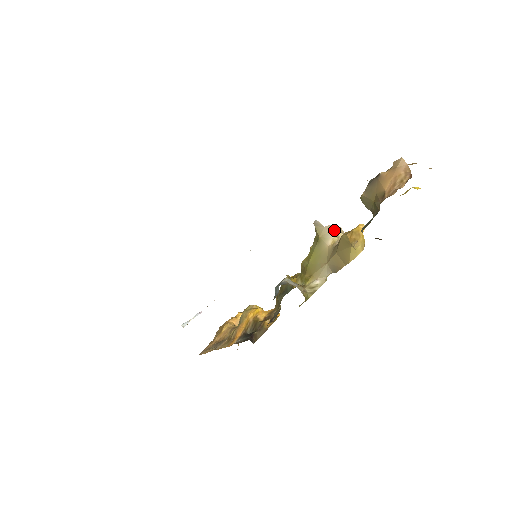
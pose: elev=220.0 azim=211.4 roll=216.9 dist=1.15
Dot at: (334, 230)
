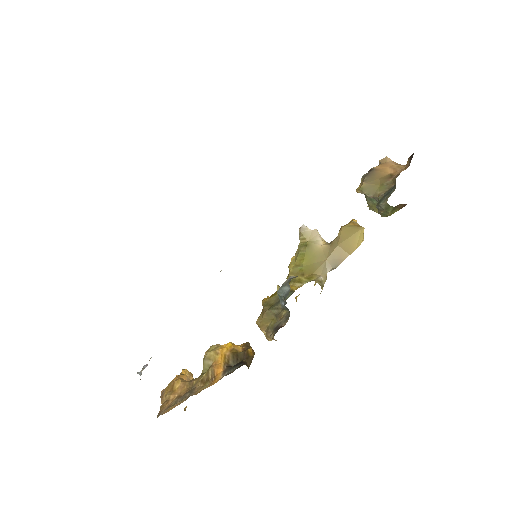
Dot at: (319, 235)
